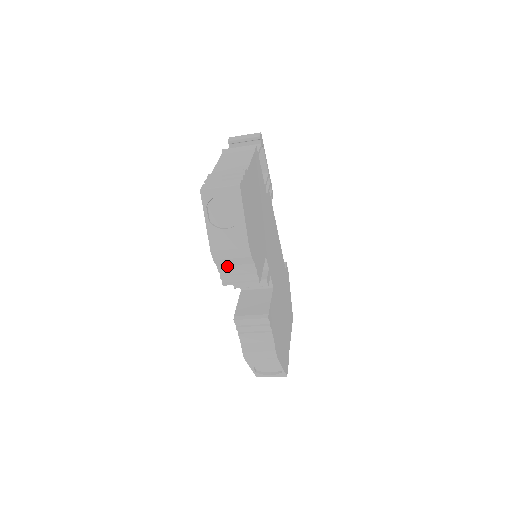
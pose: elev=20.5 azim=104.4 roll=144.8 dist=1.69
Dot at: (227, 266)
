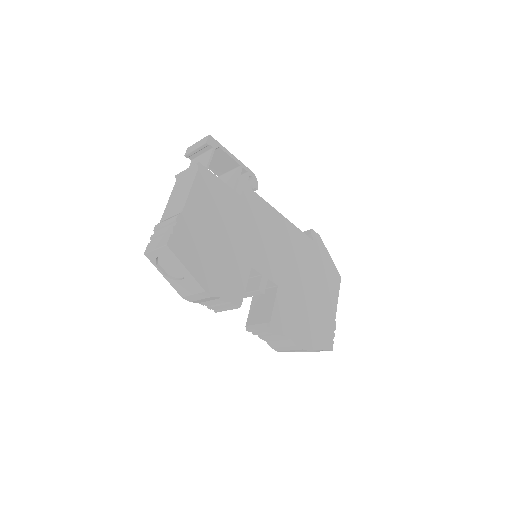
Dot at: (205, 302)
